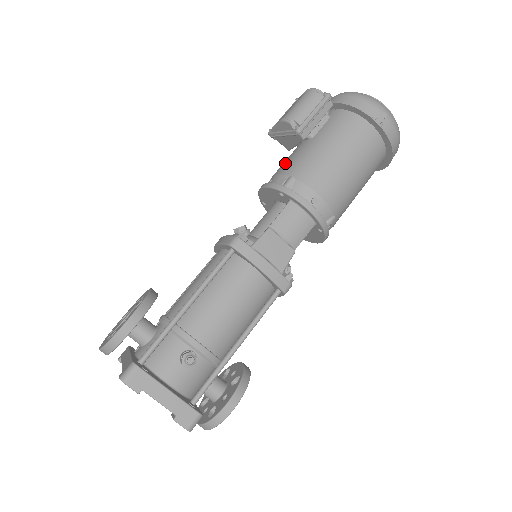
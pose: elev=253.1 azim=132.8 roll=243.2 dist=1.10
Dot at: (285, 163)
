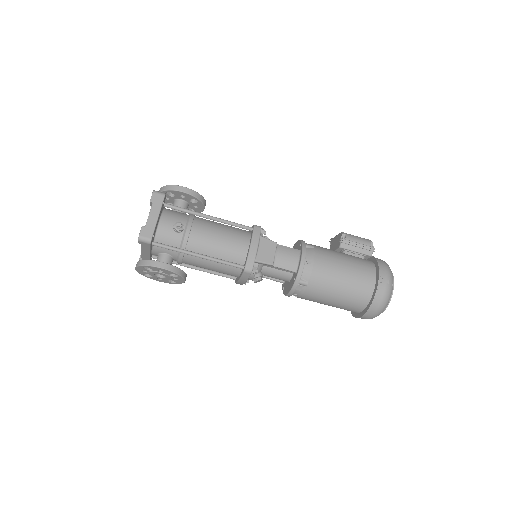
Dot at: occluded
